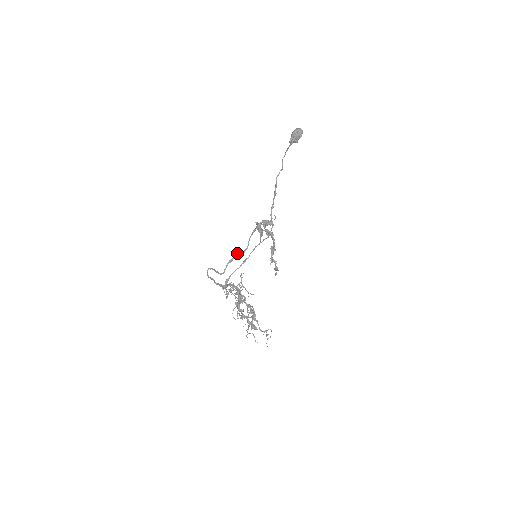
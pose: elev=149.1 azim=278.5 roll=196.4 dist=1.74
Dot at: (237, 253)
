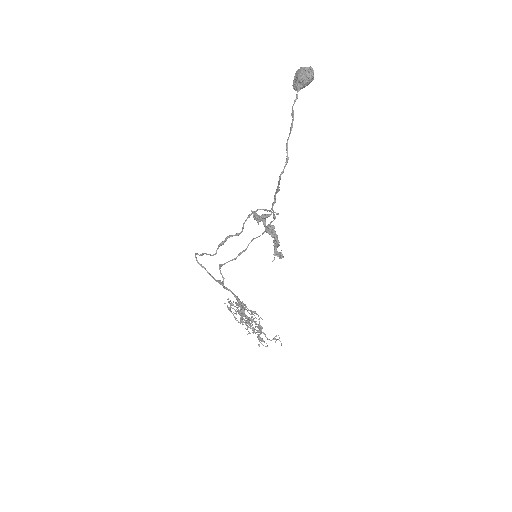
Dot at: (230, 236)
